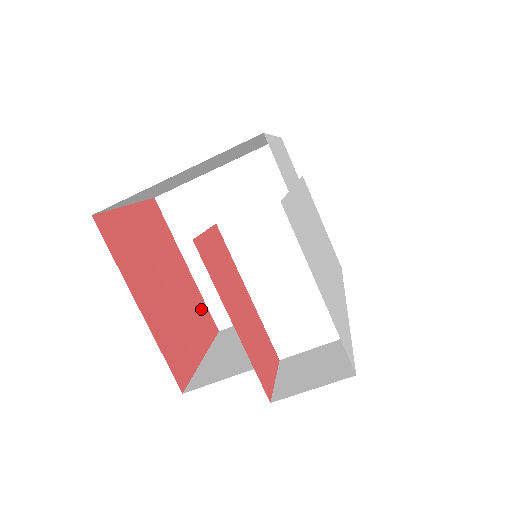
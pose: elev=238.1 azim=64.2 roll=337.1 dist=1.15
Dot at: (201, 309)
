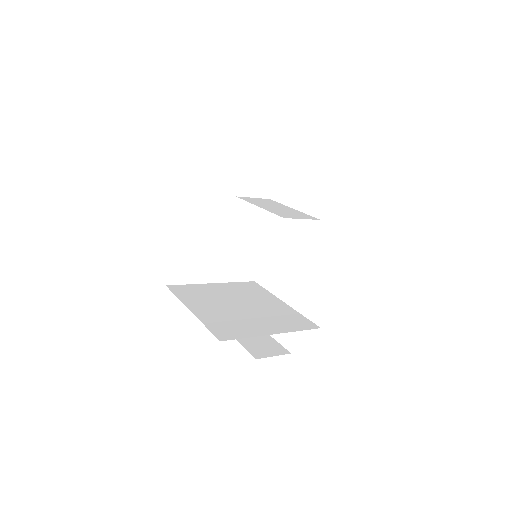
Dot at: occluded
